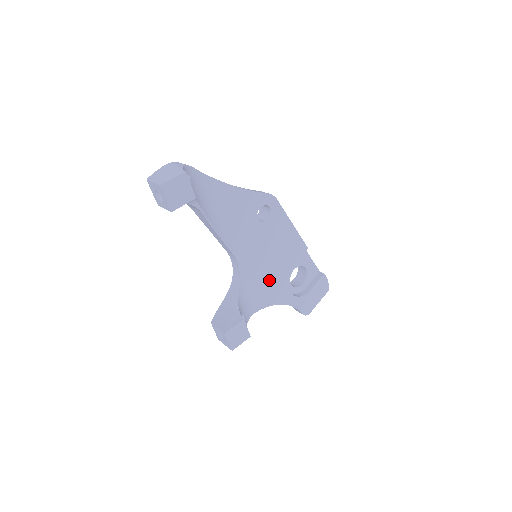
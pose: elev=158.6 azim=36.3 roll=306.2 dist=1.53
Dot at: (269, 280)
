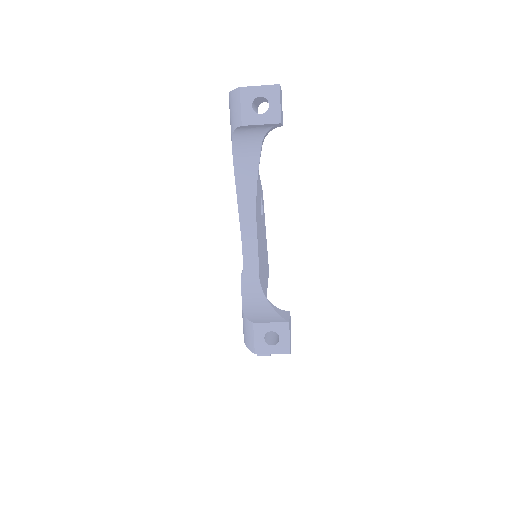
Dot at: (263, 291)
